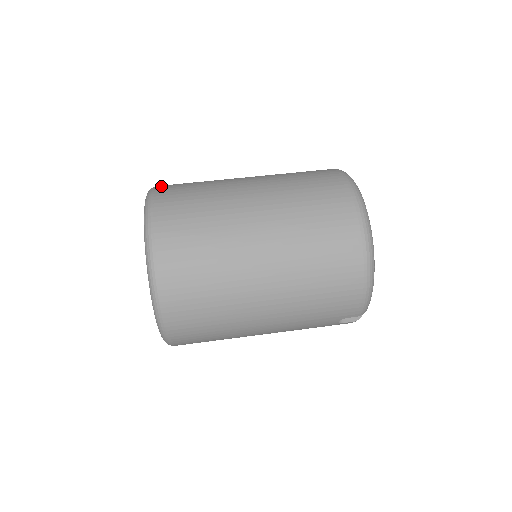
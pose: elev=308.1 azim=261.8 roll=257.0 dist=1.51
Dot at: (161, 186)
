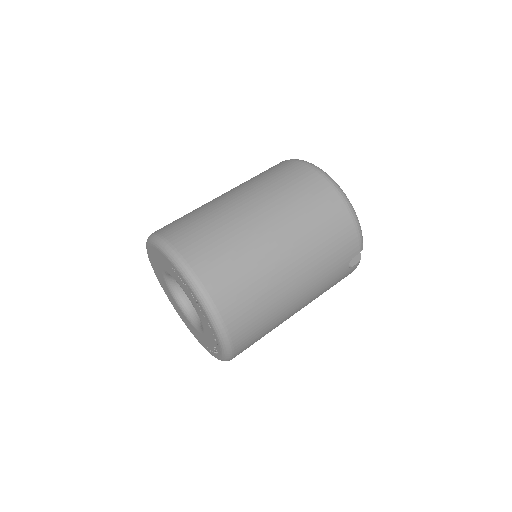
Dot at: occluded
